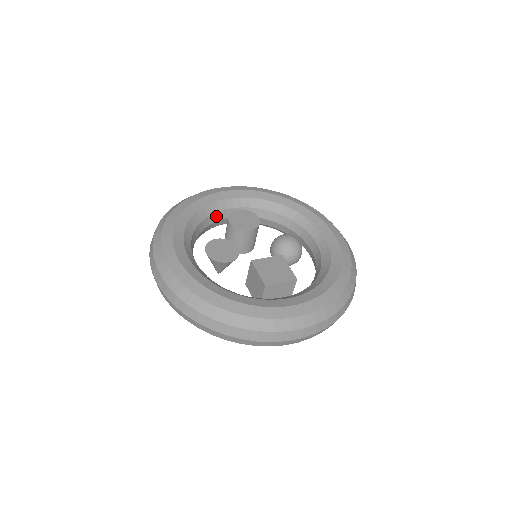
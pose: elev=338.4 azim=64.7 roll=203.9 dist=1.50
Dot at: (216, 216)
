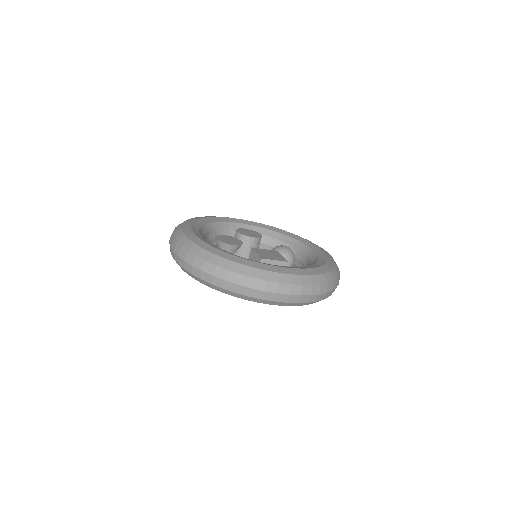
Dot at: (227, 233)
